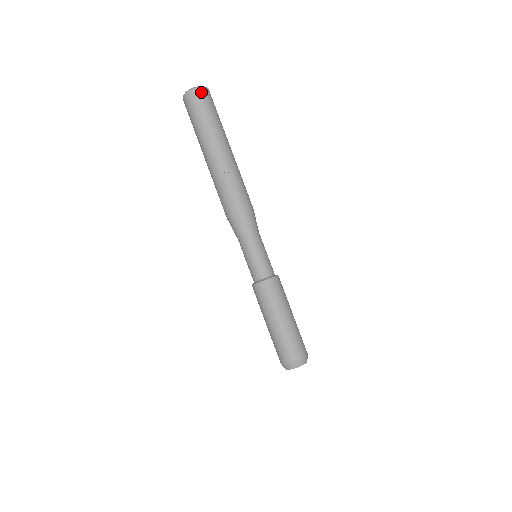
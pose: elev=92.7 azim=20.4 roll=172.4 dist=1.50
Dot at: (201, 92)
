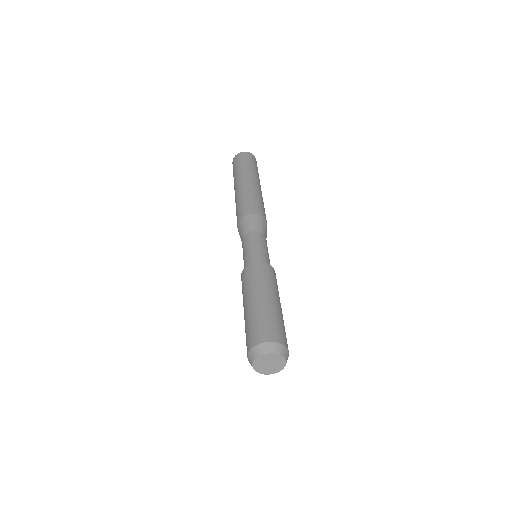
Dot at: (250, 155)
